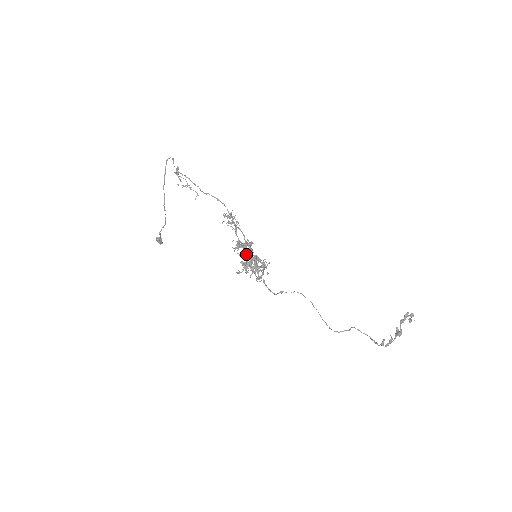
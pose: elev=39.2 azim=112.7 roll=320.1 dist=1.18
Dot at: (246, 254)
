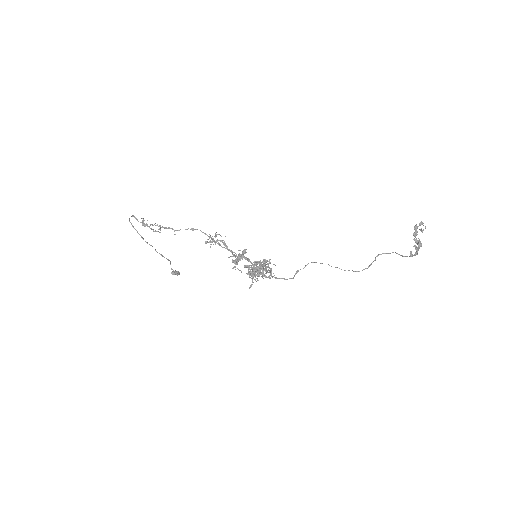
Dot at: (246, 267)
